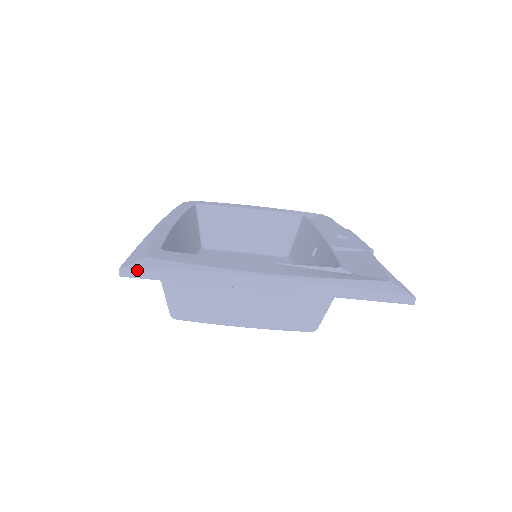
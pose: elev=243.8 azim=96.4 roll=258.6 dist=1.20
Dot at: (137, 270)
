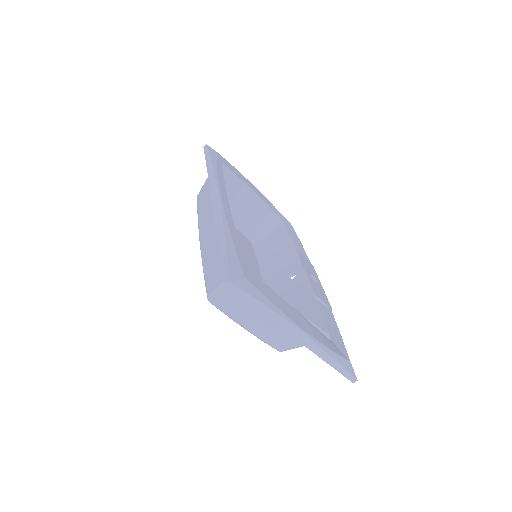
Dot at: (240, 289)
